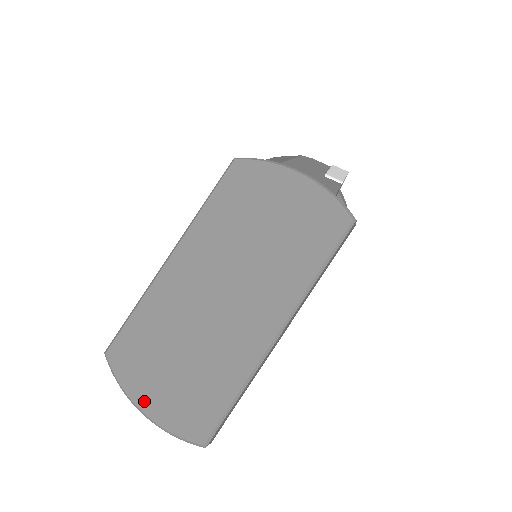
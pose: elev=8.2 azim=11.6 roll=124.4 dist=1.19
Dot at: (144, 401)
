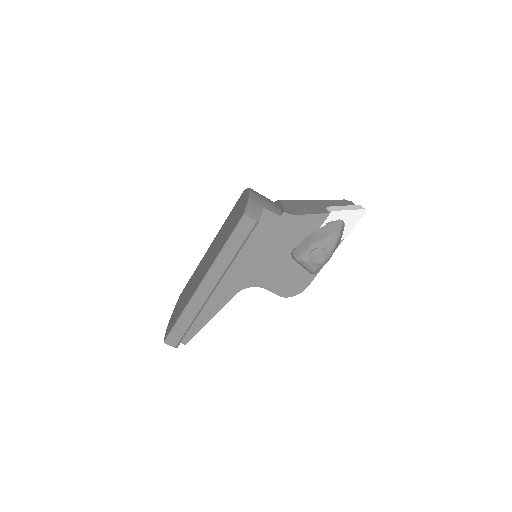
Dot at: occluded
